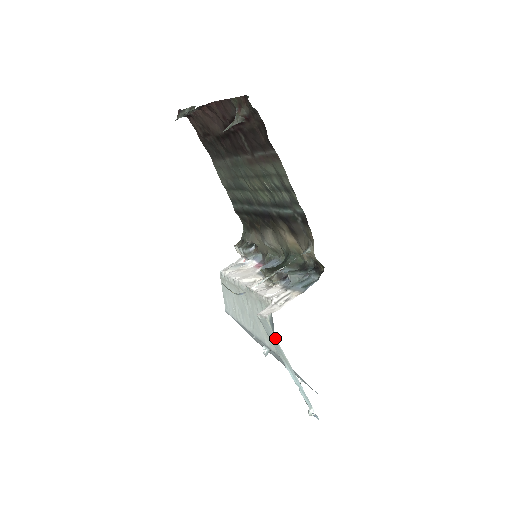
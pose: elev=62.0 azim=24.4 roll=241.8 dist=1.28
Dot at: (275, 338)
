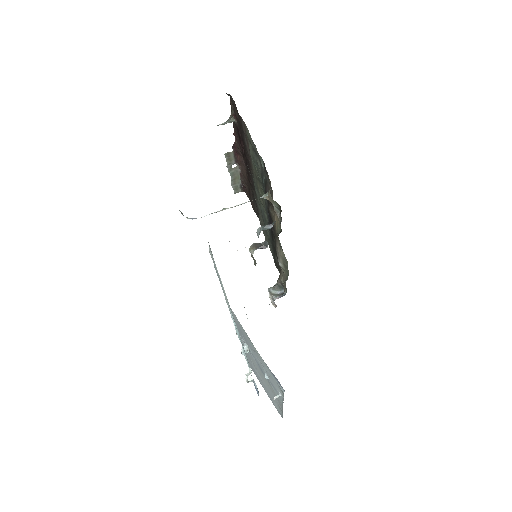
Dot at: occluded
